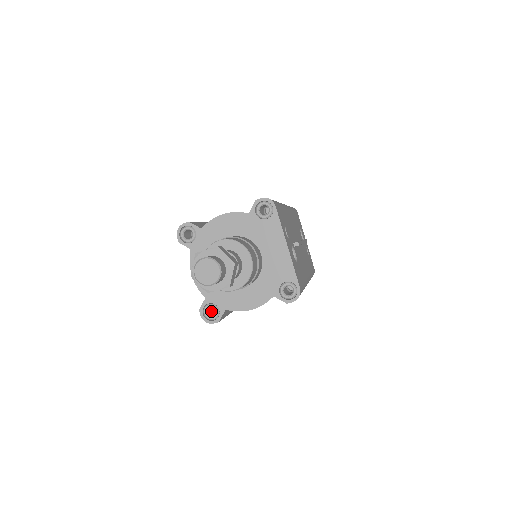
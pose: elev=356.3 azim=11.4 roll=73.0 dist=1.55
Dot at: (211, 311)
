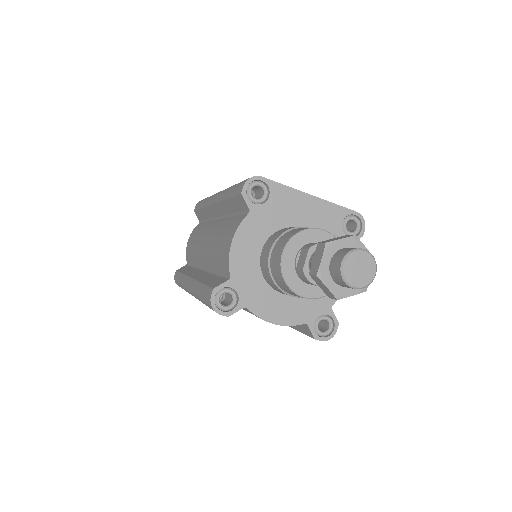
Dot at: occluded
